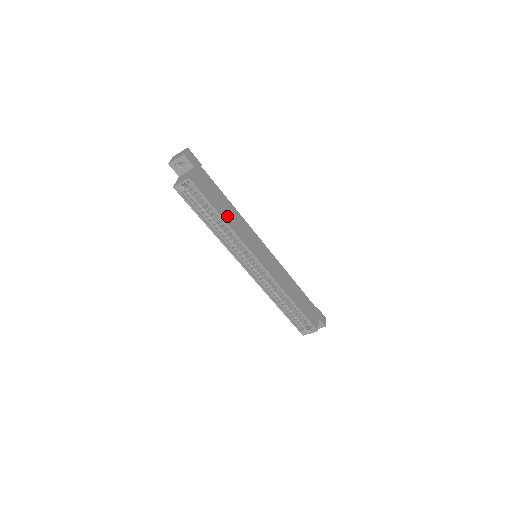
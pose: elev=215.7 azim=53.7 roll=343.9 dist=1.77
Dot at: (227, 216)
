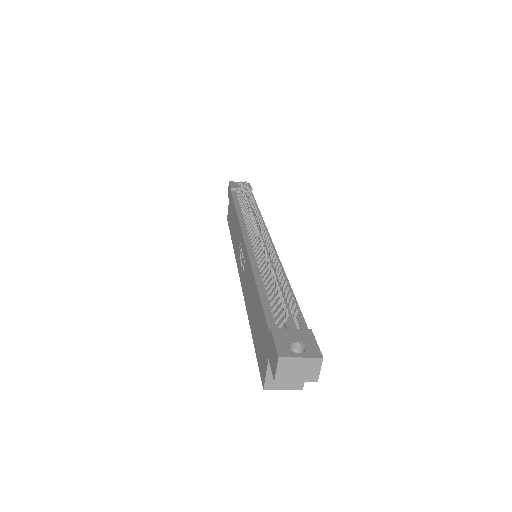
Dot at: occluded
